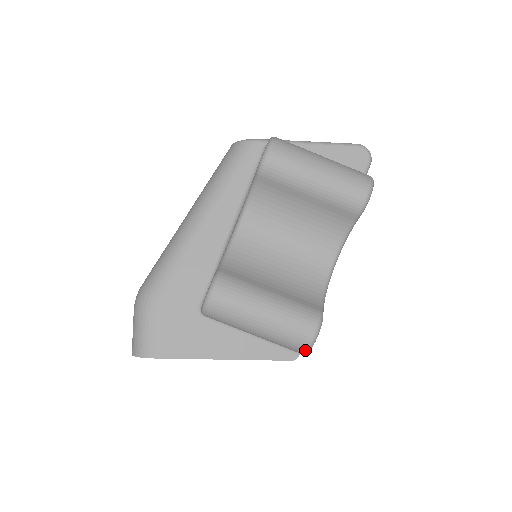
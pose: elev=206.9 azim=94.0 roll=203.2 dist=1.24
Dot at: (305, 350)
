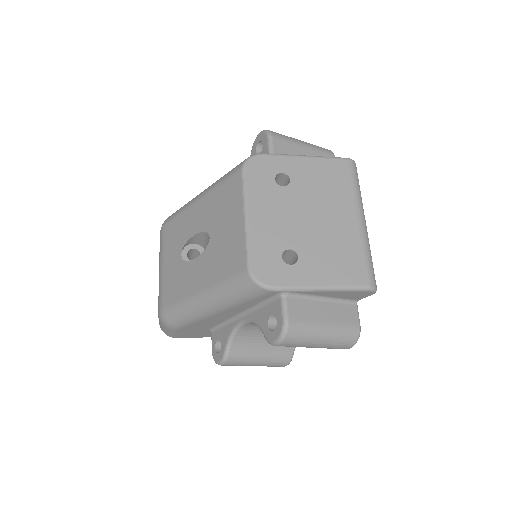
Dot at: occluded
